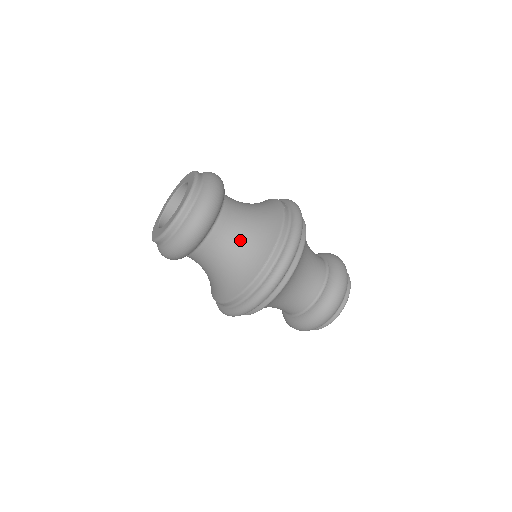
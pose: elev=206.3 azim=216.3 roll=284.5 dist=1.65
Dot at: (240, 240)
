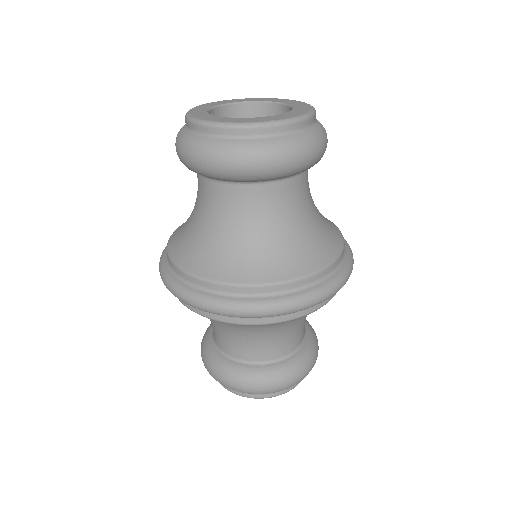
Dot at: (307, 216)
